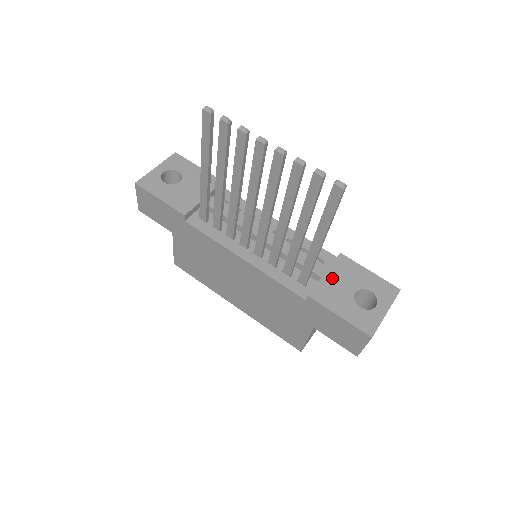
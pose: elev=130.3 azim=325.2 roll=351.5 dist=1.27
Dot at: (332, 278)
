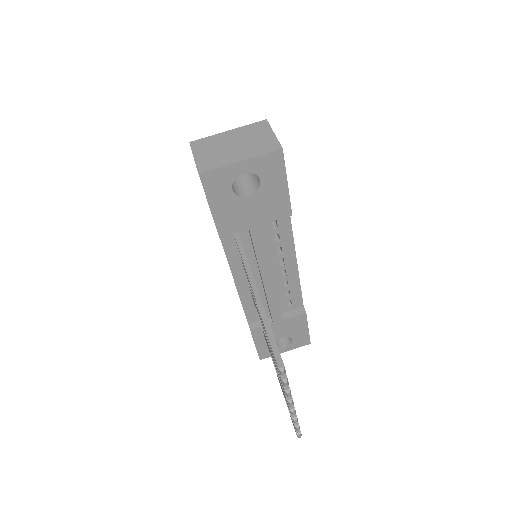
Dot at: (279, 326)
